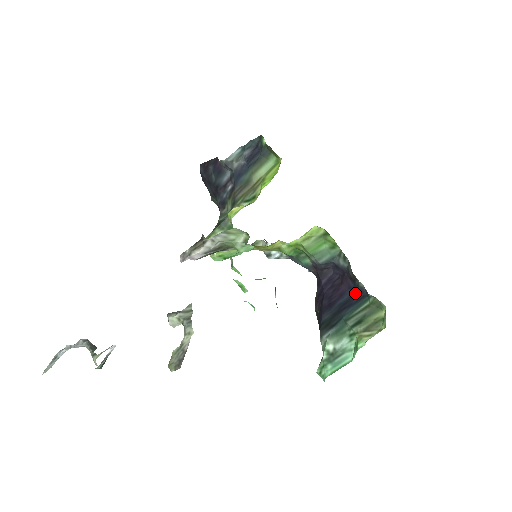
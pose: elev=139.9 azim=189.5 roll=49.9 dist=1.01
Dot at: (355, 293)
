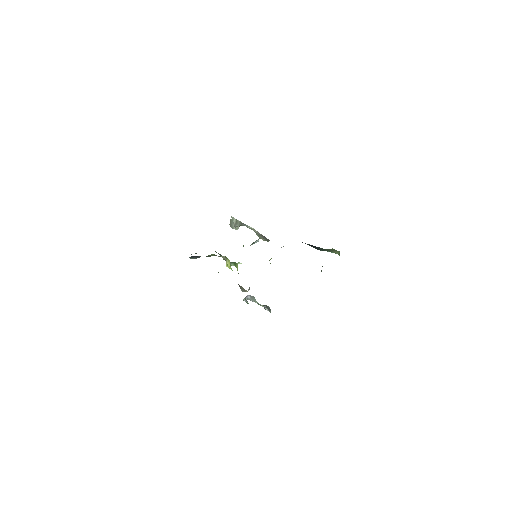
Dot at: occluded
